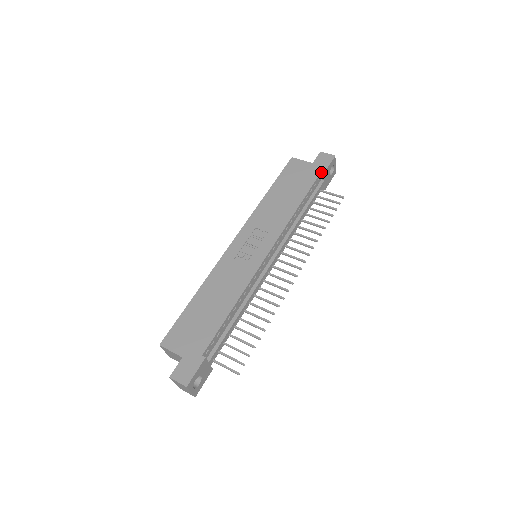
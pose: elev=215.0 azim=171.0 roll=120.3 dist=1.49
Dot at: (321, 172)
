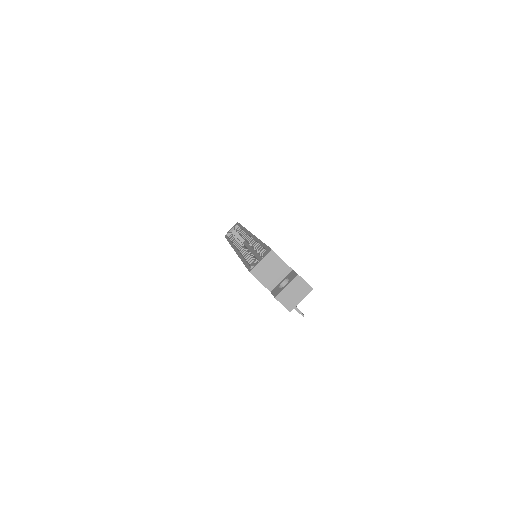
Dot at: occluded
